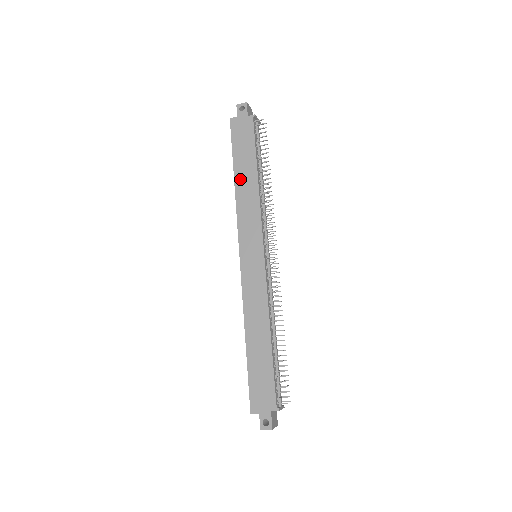
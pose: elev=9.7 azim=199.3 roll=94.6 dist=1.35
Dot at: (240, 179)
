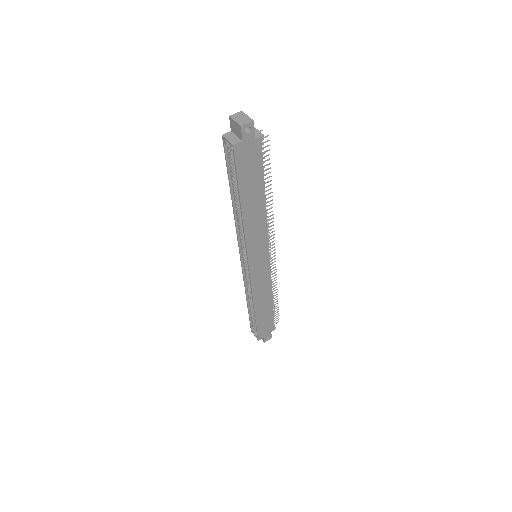
Dot at: (248, 208)
